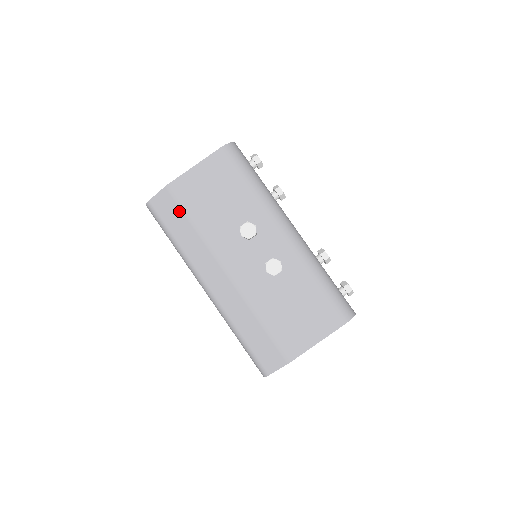
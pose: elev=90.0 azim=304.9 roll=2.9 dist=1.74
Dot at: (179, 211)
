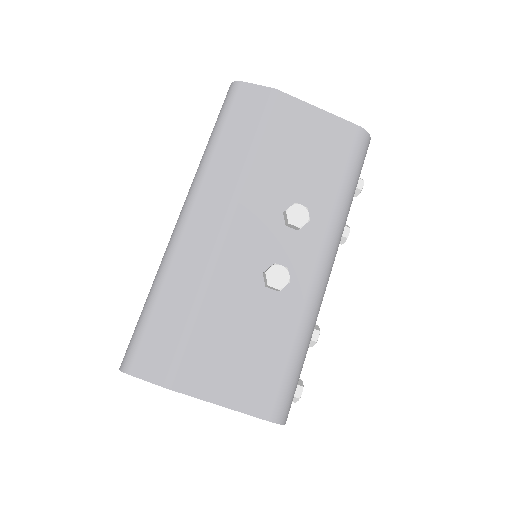
Dot at: (257, 121)
